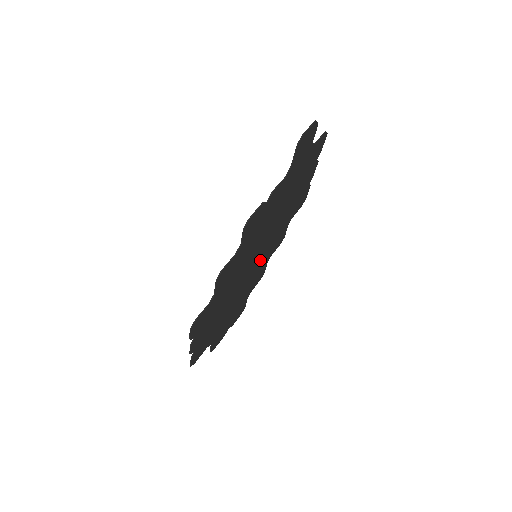
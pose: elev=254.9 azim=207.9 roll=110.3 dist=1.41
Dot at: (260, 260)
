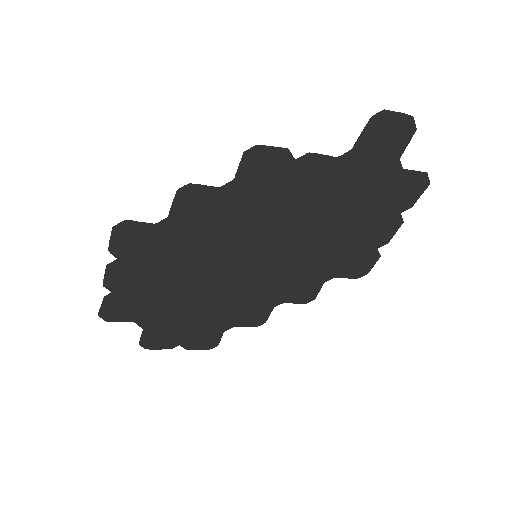
Dot at: (262, 279)
